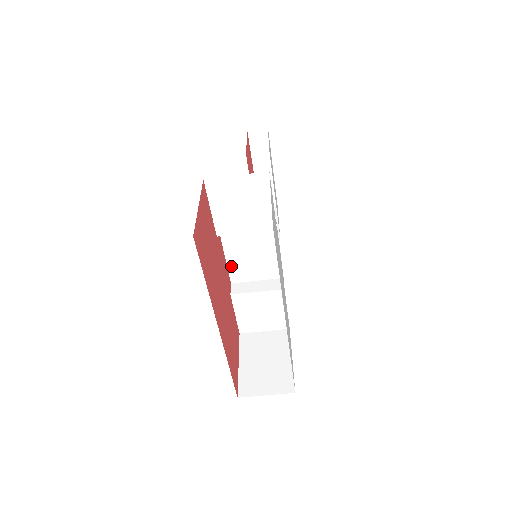
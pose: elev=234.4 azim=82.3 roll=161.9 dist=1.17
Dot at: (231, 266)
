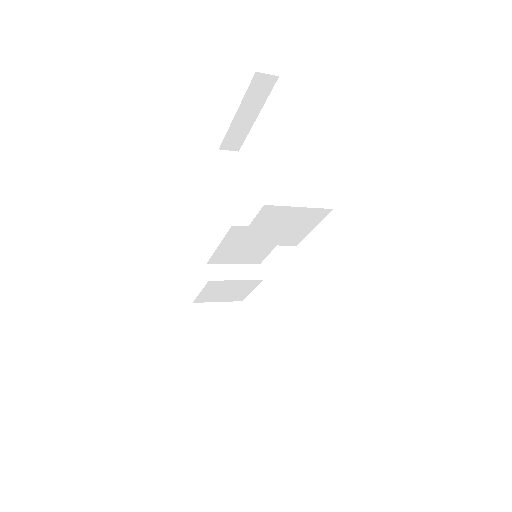
Dot at: (218, 253)
